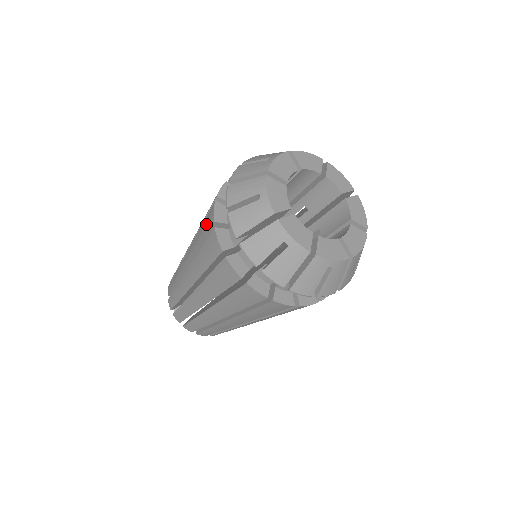
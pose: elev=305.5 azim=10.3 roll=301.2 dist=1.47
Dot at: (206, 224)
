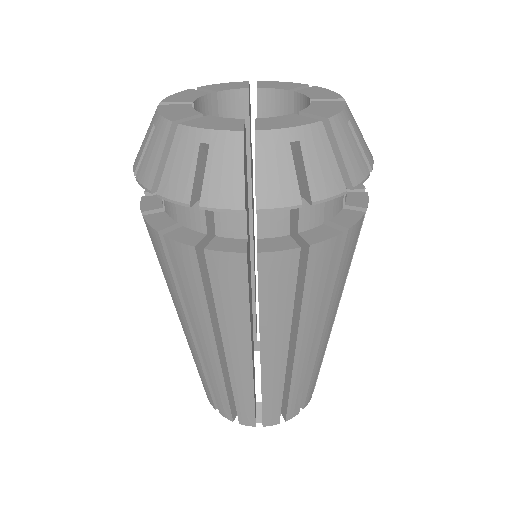
Dot at: occluded
